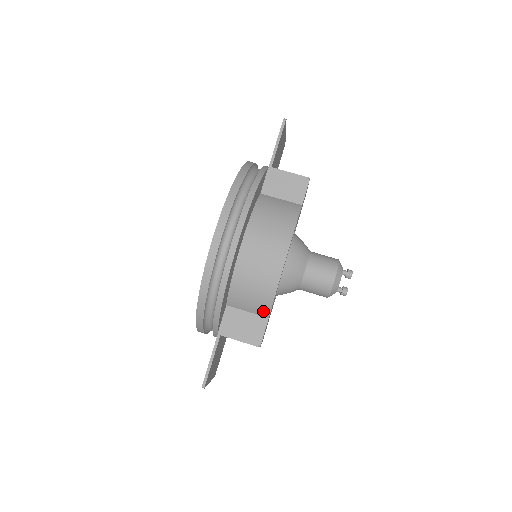
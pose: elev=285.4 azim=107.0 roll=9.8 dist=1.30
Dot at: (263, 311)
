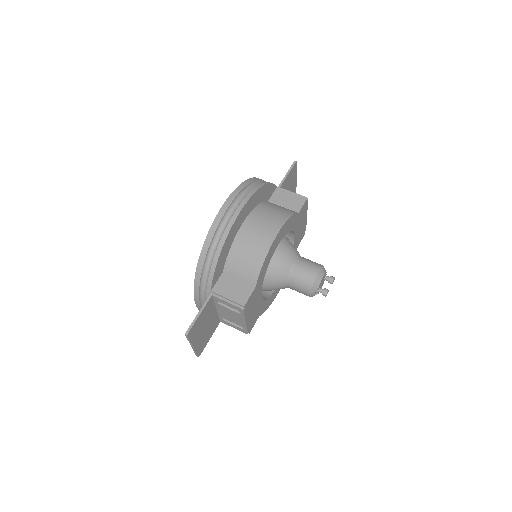
Dot at: (252, 278)
